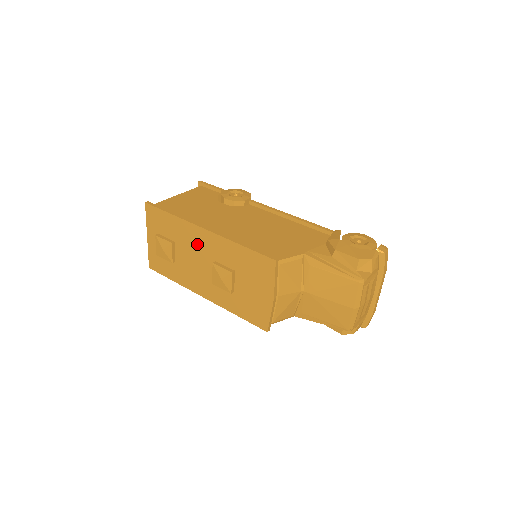
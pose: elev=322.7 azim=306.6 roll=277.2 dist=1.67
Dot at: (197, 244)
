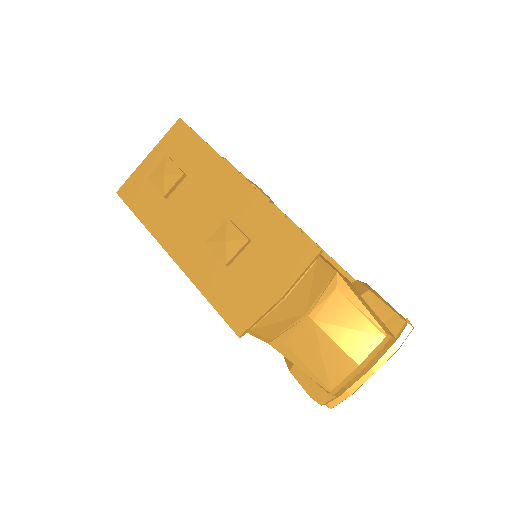
Dot at: (217, 190)
